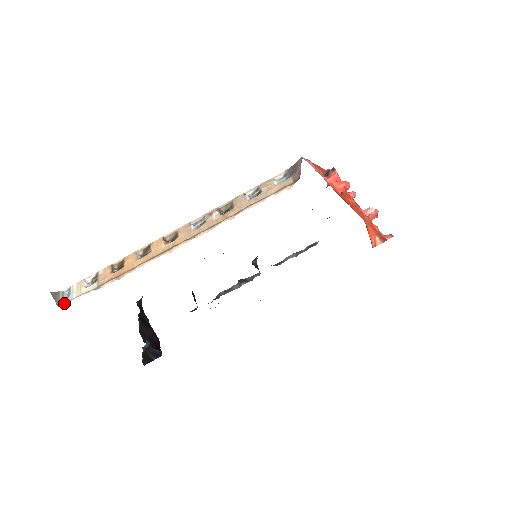
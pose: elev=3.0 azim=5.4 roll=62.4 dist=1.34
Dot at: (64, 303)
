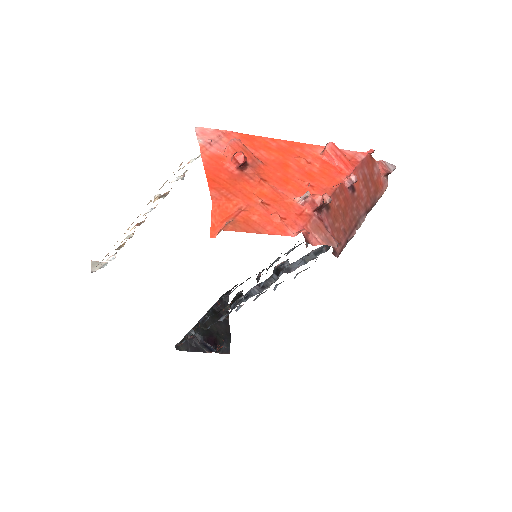
Dot at: (95, 270)
